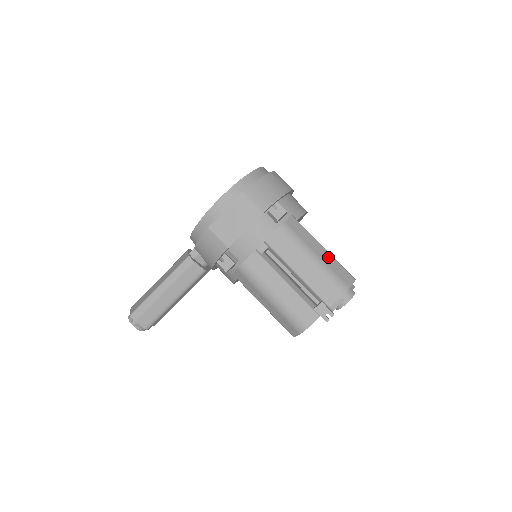
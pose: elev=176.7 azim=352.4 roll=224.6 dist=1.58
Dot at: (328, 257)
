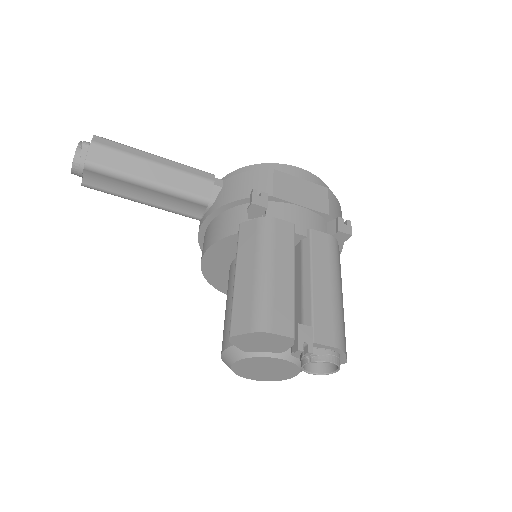
Dot at: (343, 312)
